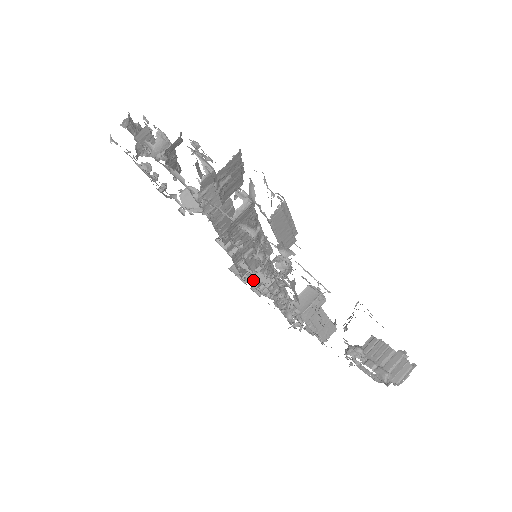
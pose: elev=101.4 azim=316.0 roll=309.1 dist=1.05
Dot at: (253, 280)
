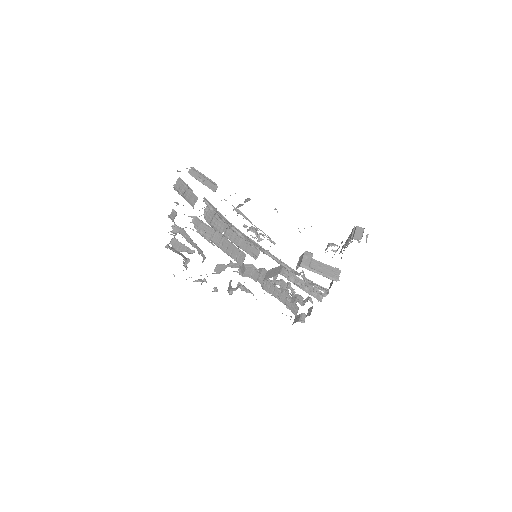
Dot at: (283, 290)
